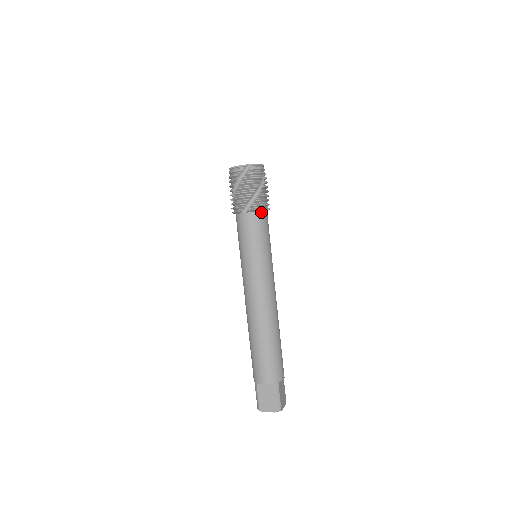
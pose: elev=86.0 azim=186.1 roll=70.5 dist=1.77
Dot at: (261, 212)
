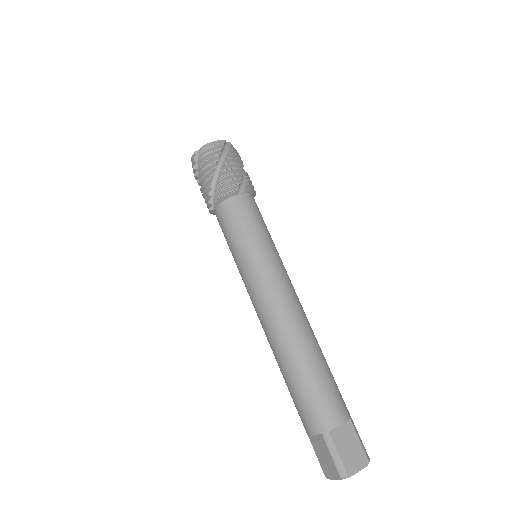
Dot at: (230, 199)
